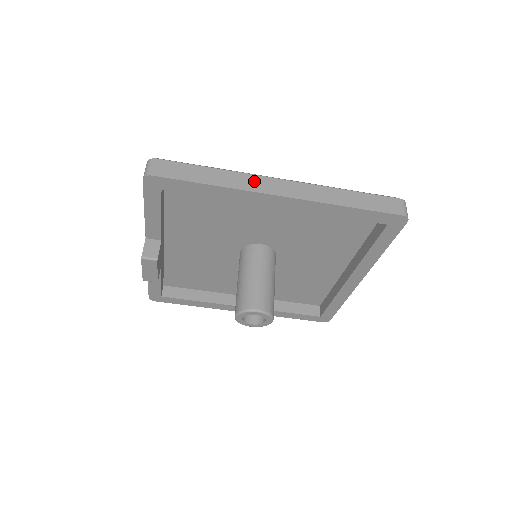
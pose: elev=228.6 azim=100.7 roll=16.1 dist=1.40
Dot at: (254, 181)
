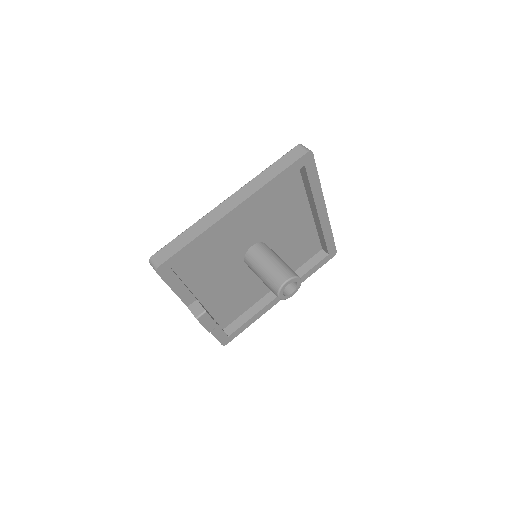
Dot at: (213, 215)
